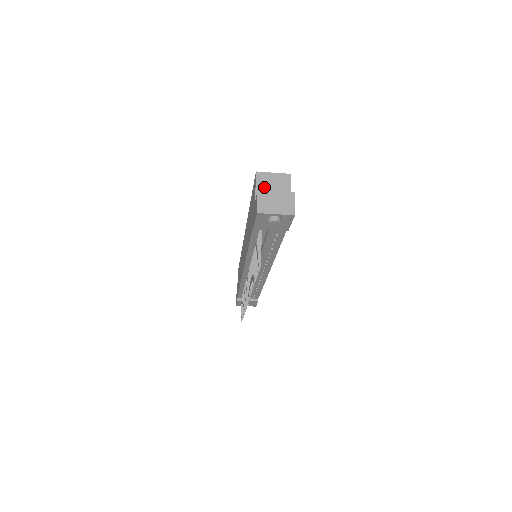
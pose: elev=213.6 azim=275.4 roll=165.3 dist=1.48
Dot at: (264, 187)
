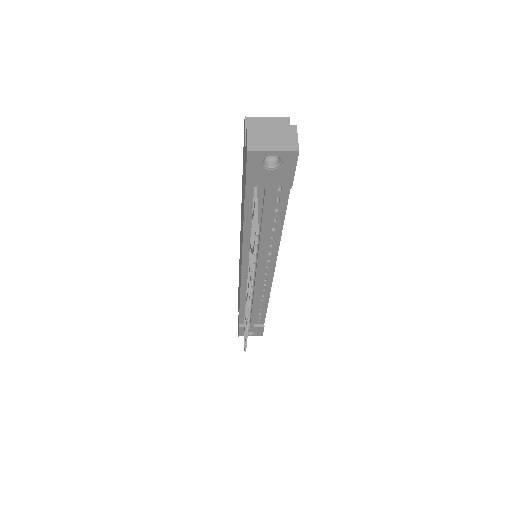
Dot at: occluded
